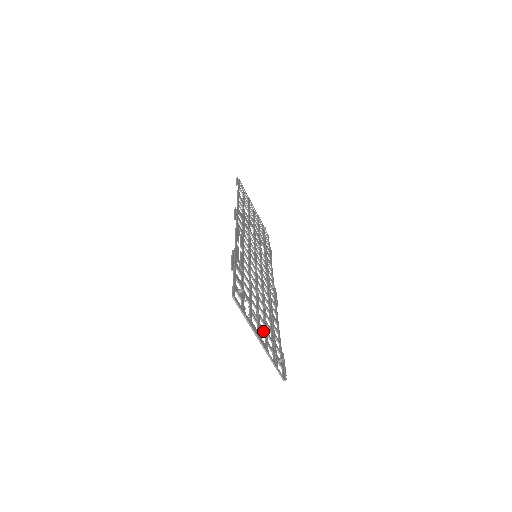
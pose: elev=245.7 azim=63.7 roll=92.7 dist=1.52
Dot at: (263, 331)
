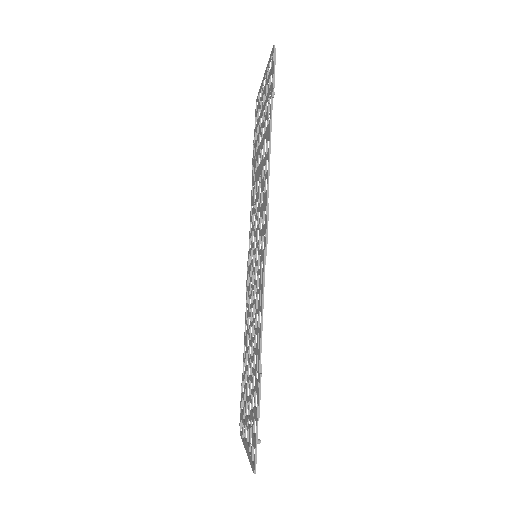
Dot at: occluded
